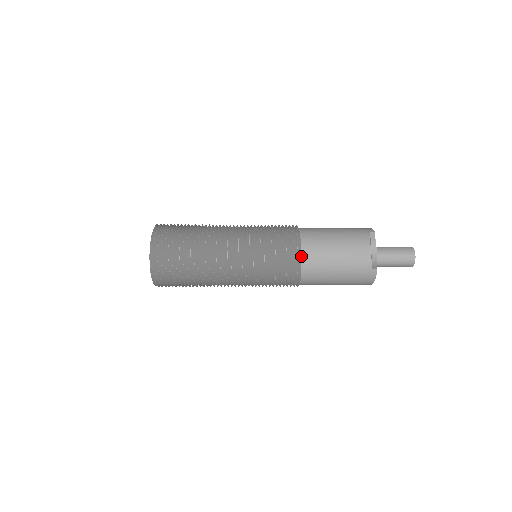
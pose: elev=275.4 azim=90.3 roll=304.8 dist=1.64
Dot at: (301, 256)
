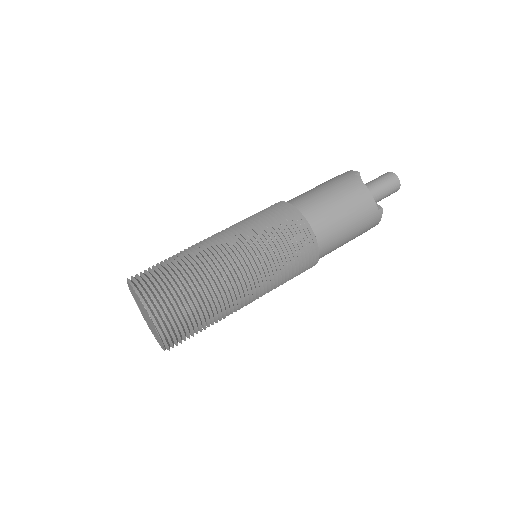
Dot at: (313, 231)
